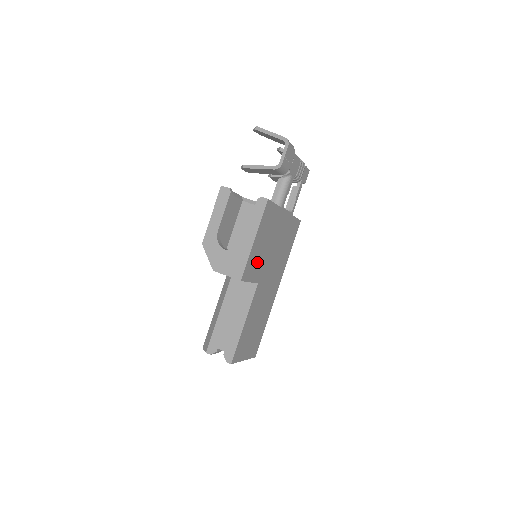
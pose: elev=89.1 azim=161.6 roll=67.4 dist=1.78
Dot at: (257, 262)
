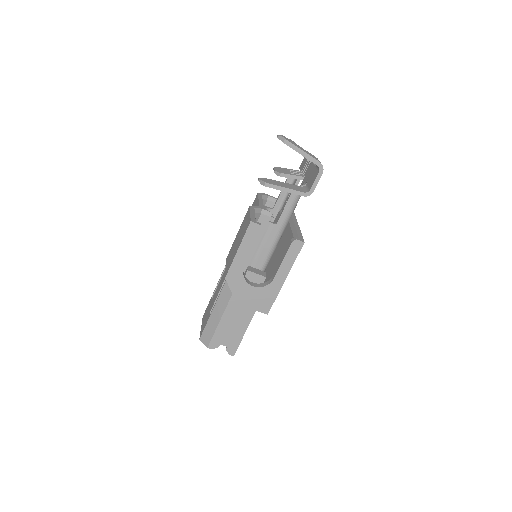
Dot at: occluded
